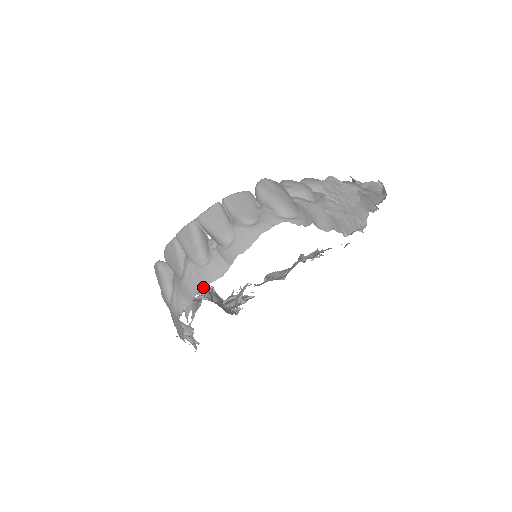
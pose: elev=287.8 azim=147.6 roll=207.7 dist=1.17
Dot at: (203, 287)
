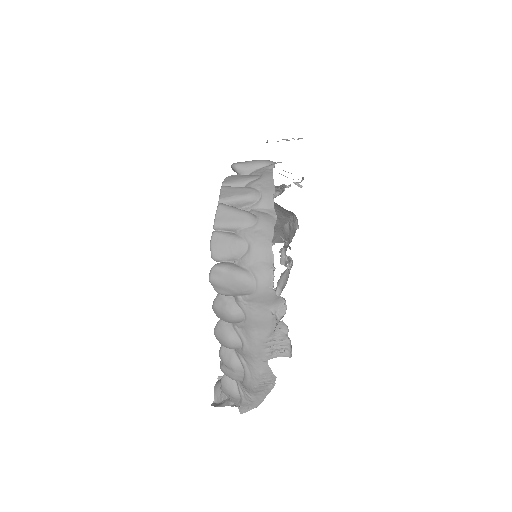
Dot at: (272, 235)
